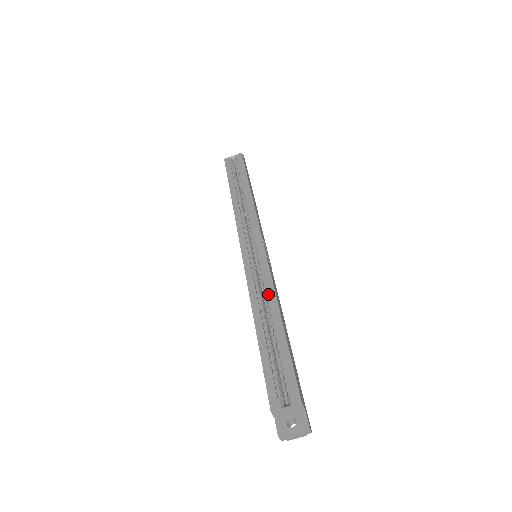
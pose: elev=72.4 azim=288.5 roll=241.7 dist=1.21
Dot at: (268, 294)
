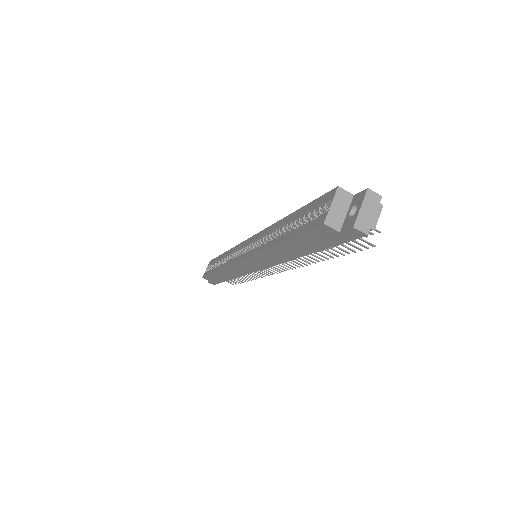
Dot at: (269, 232)
